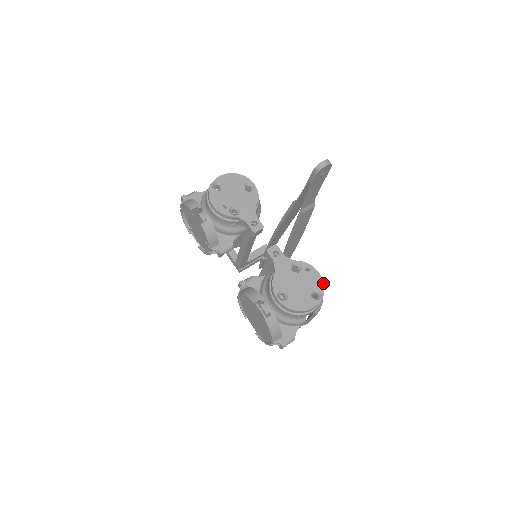
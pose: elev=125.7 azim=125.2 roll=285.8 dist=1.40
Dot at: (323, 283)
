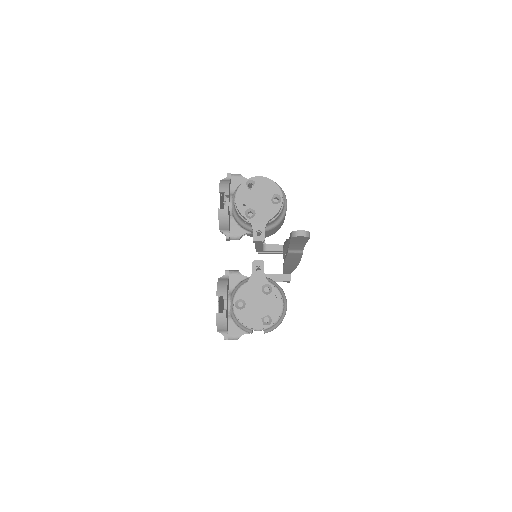
Dot at: (279, 315)
